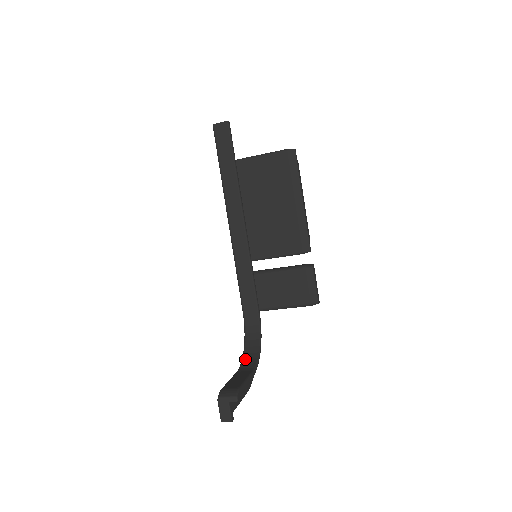
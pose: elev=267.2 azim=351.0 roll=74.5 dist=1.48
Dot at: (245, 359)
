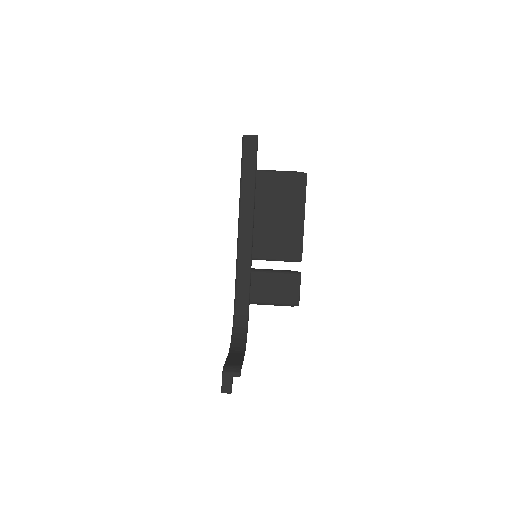
Dot at: (234, 343)
